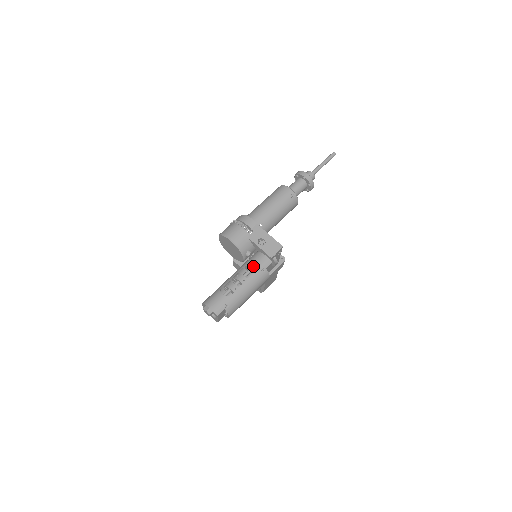
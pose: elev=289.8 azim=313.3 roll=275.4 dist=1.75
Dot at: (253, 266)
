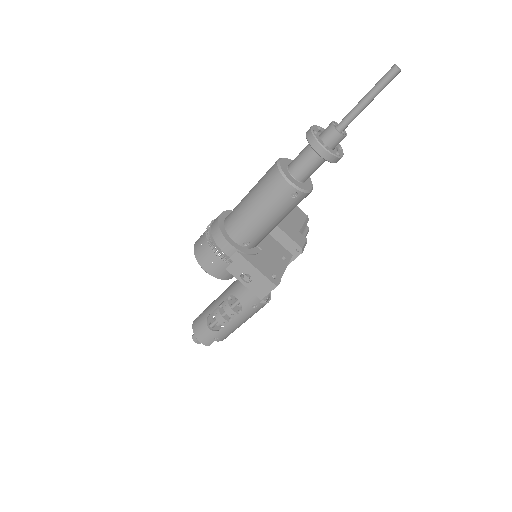
Dot at: (240, 301)
